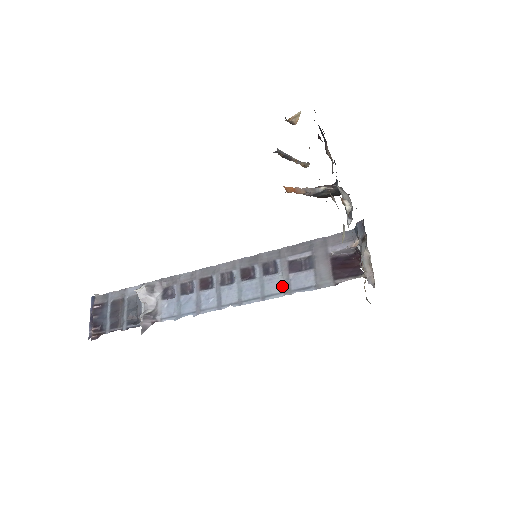
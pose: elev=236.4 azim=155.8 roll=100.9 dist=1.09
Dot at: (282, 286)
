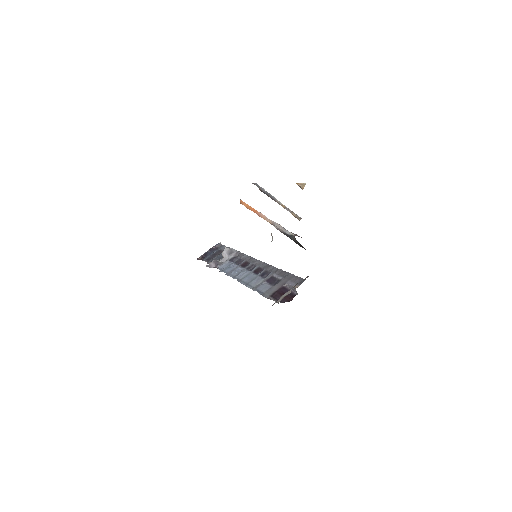
Dot at: (257, 285)
